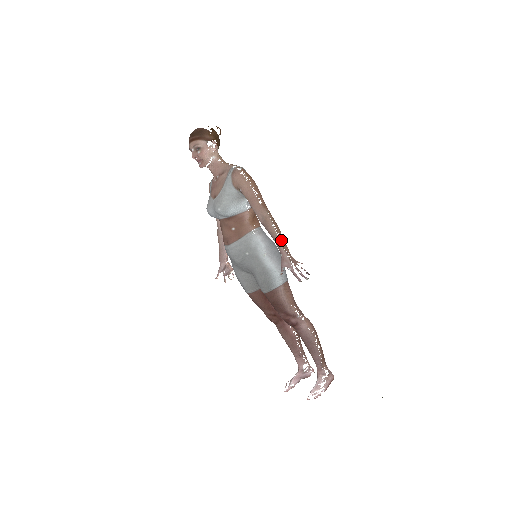
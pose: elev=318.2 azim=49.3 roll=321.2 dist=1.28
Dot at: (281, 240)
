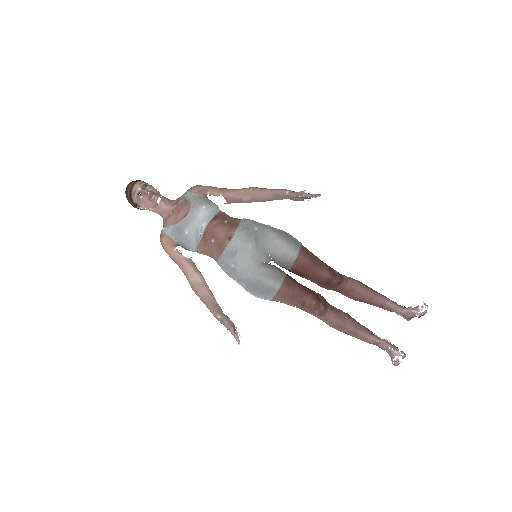
Dot at: (275, 190)
